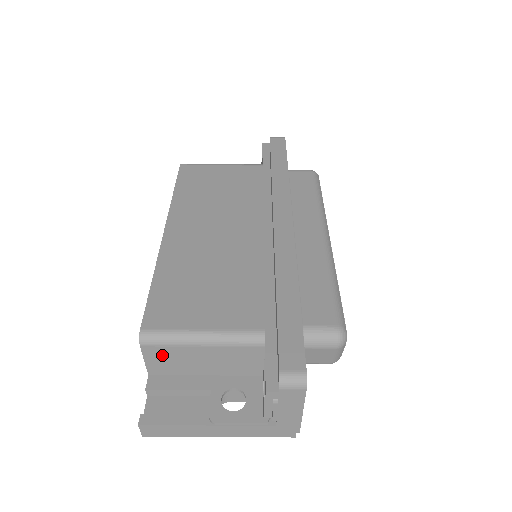
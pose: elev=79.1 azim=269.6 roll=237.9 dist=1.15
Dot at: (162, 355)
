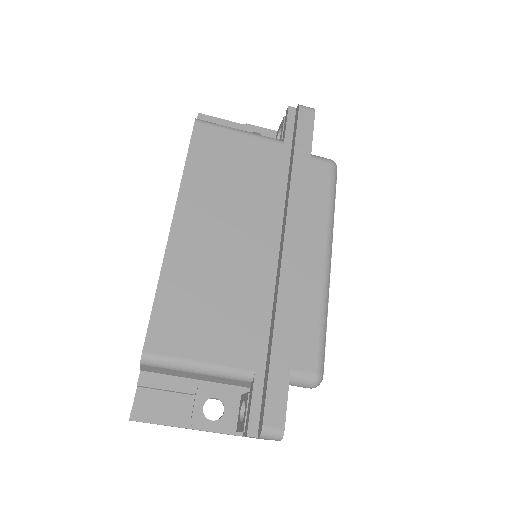
Dot at: (158, 369)
